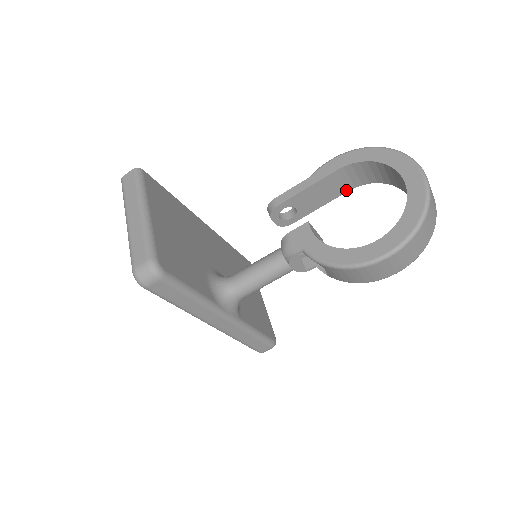
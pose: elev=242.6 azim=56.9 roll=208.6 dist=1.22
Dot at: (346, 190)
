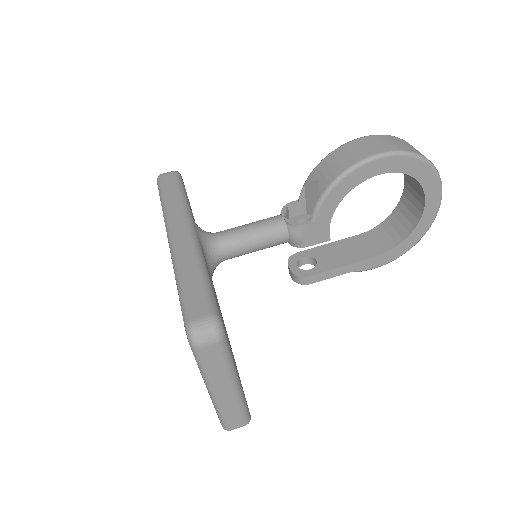
Dot at: (373, 255)
